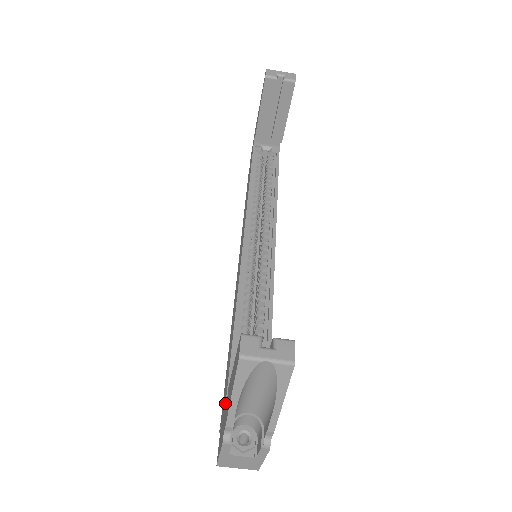
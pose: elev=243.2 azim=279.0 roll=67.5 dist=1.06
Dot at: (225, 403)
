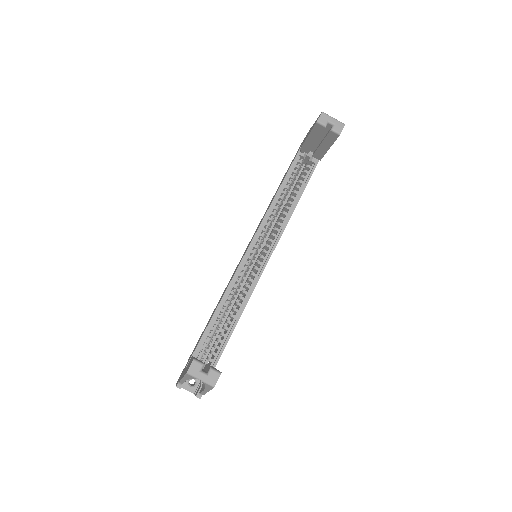
Dot at: occluded
